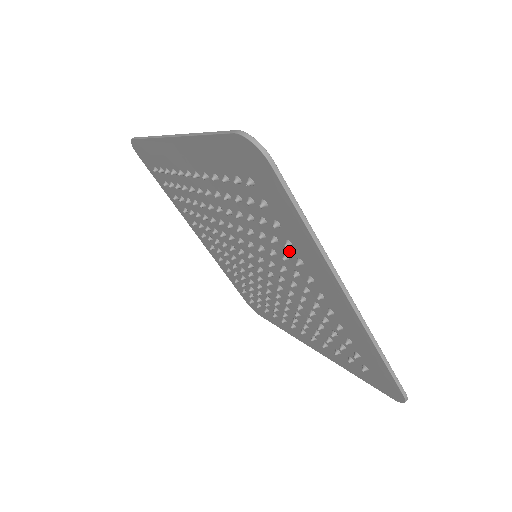
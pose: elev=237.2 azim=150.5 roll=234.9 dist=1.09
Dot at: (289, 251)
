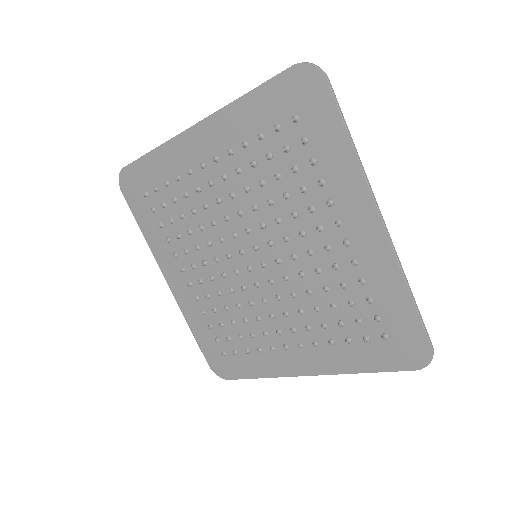
Dot at: (317, 197)
